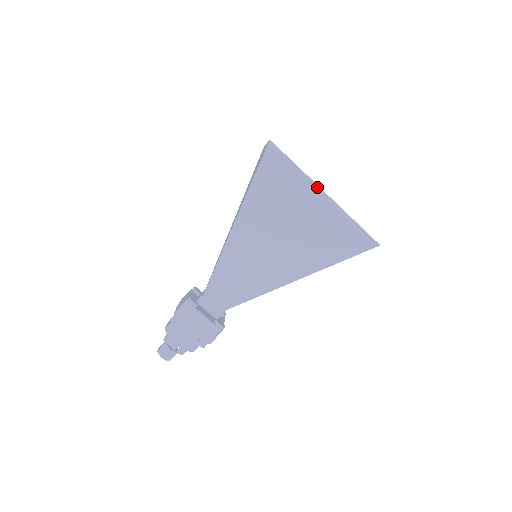
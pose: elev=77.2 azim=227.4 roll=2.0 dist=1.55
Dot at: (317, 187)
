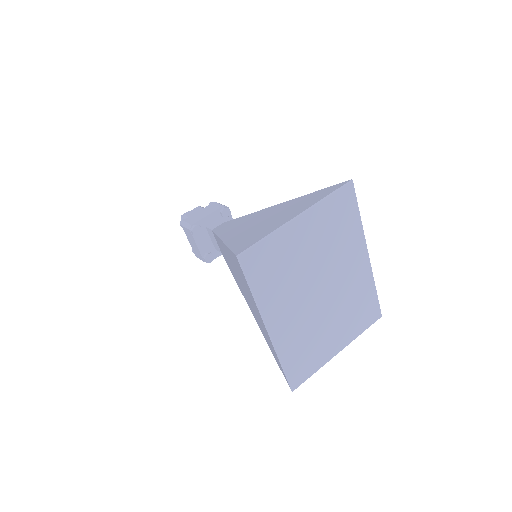
Dot at: (263, 320)
